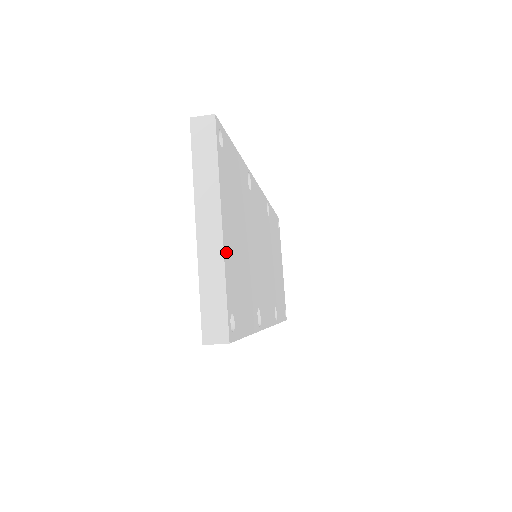
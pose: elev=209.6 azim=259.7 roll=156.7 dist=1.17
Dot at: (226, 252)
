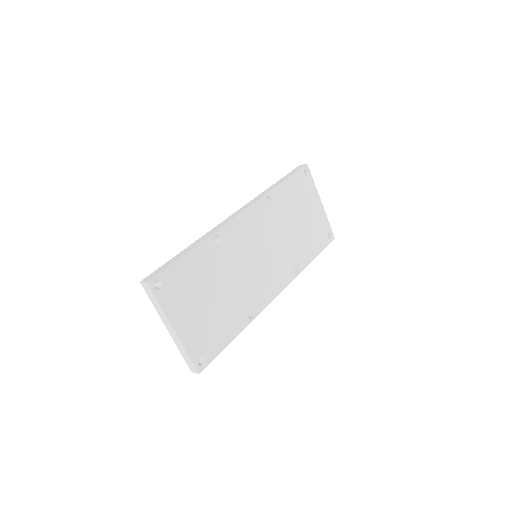
Dot at: (184, 337)
